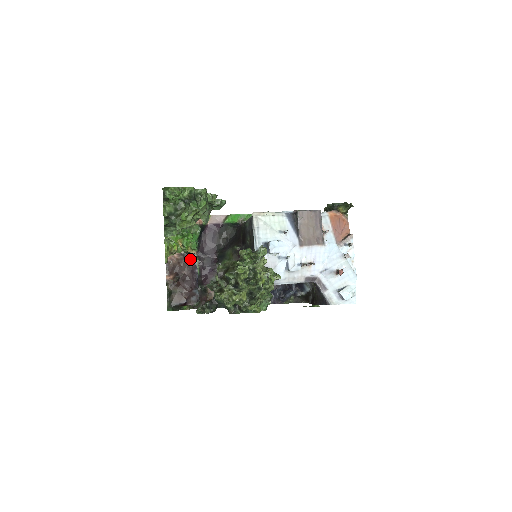
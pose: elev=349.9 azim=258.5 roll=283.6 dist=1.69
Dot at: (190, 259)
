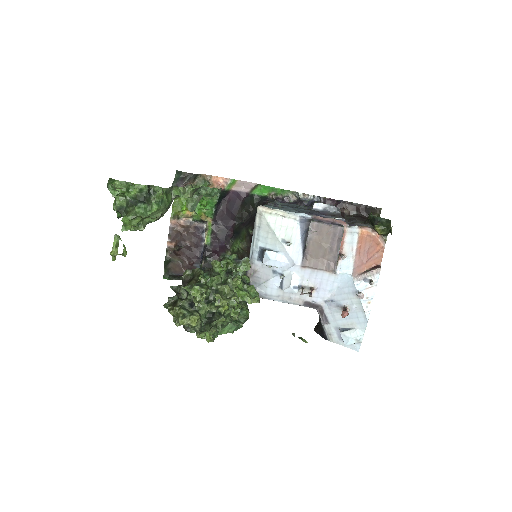
Dot at: (197, 229)
